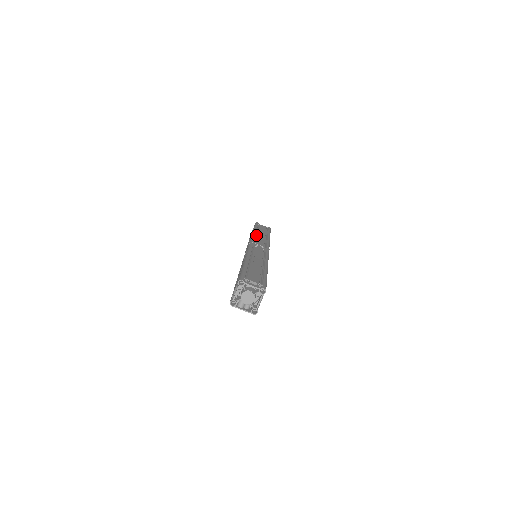
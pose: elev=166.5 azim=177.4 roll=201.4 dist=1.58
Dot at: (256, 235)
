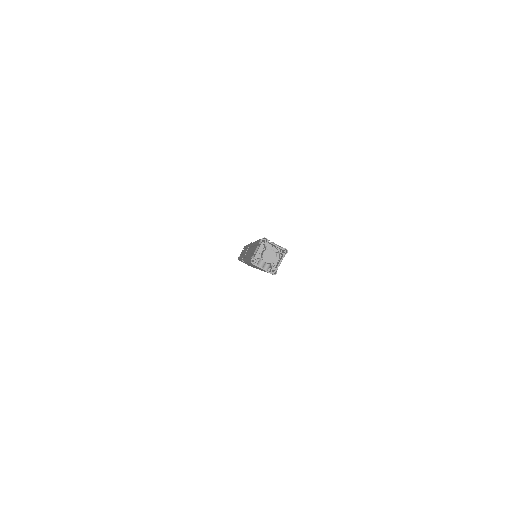
Dot at: occluded
